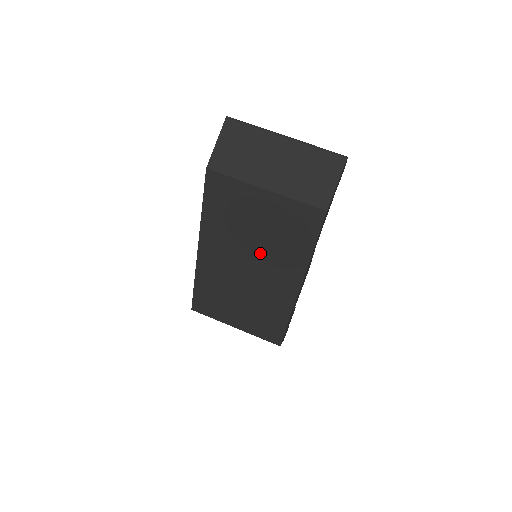
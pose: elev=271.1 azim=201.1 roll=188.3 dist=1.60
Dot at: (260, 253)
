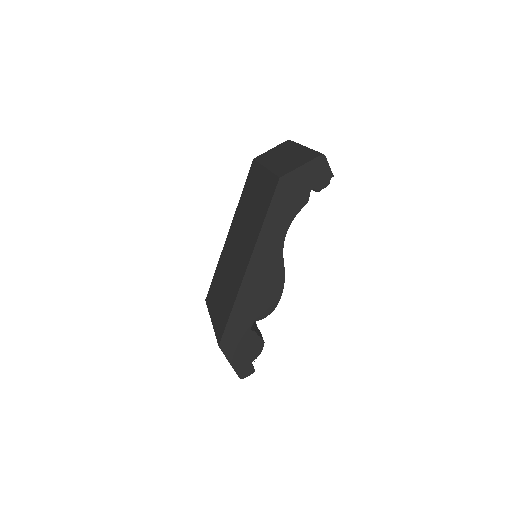
Dot at: (246, 230)
